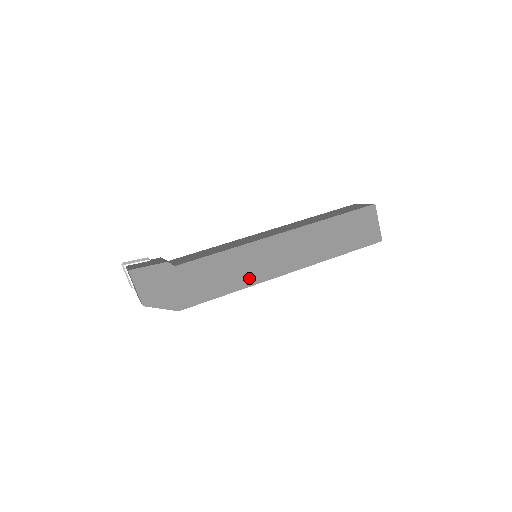
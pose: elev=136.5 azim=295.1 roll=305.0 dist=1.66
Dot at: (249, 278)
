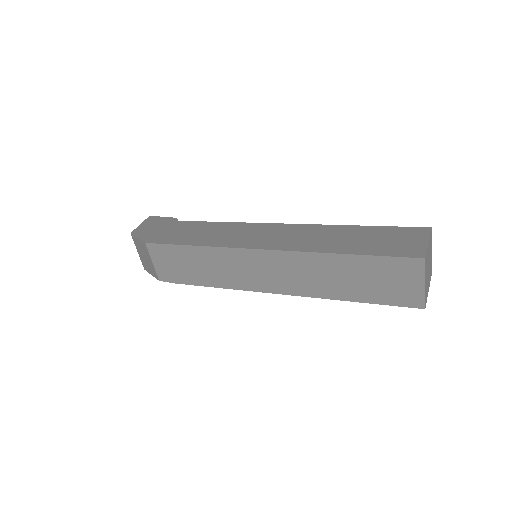
Dot at: (222, 242)
